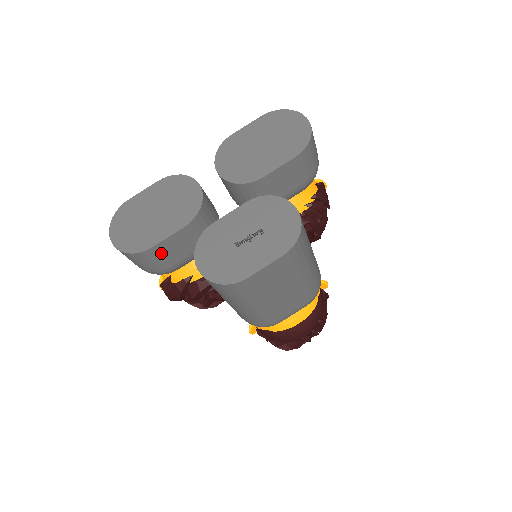
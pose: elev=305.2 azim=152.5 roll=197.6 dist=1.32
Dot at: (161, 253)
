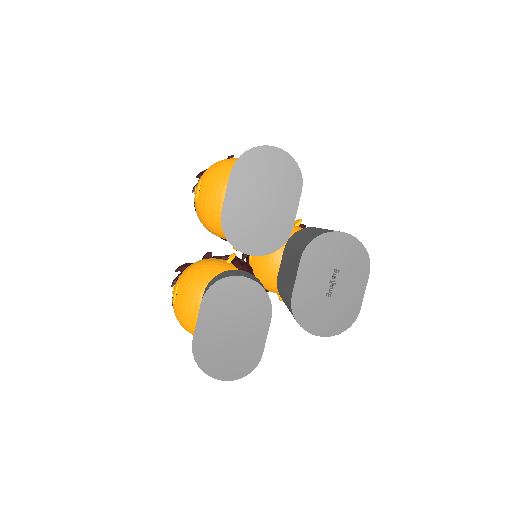
Dot at: occluded
